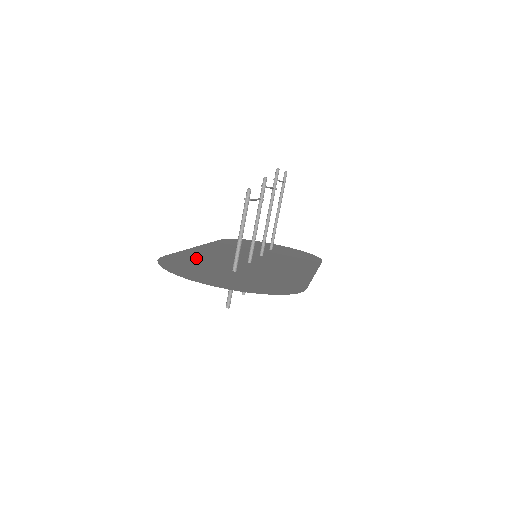
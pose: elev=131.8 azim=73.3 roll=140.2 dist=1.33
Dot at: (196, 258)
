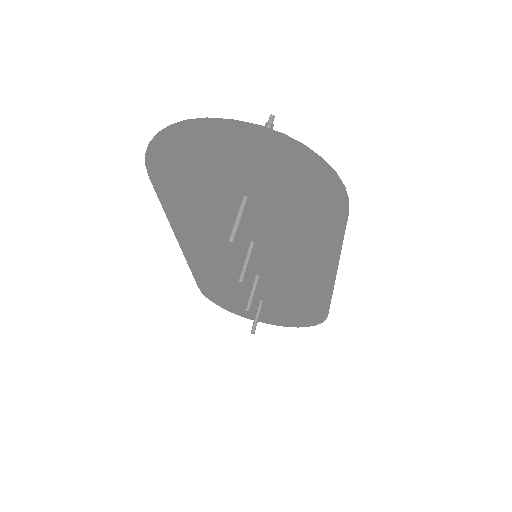
Dot at: (188, 202)
